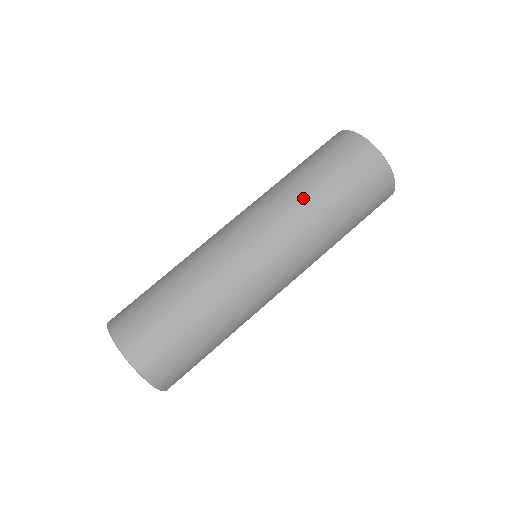
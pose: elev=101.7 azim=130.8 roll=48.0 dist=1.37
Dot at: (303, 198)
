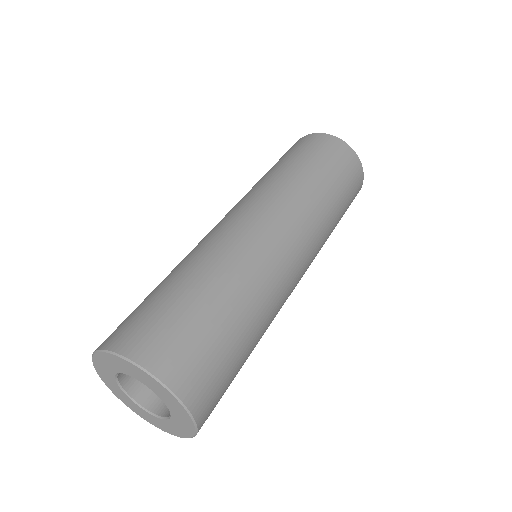
Dot at: (321, 199)
